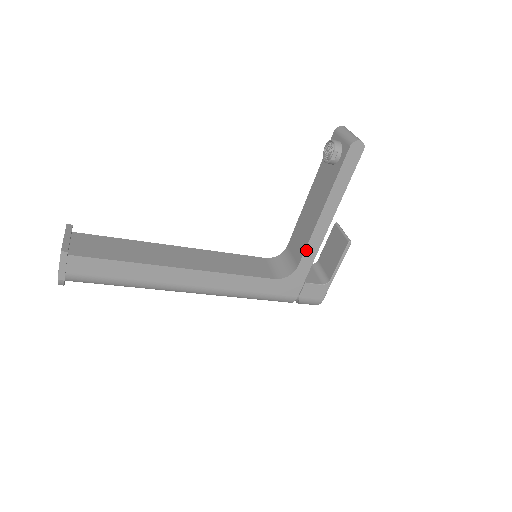
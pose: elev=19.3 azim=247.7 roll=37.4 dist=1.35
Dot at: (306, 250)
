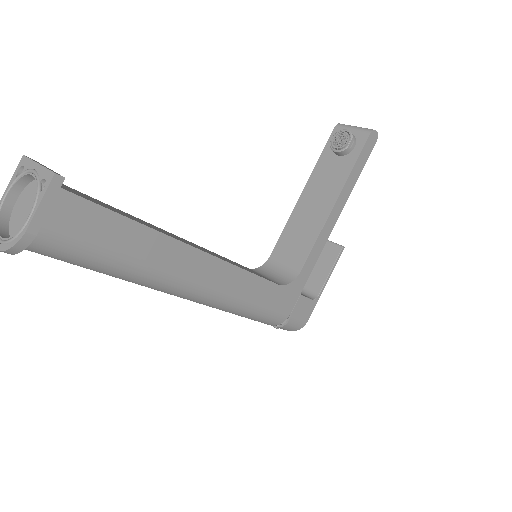
Dot at: (312, 250)
